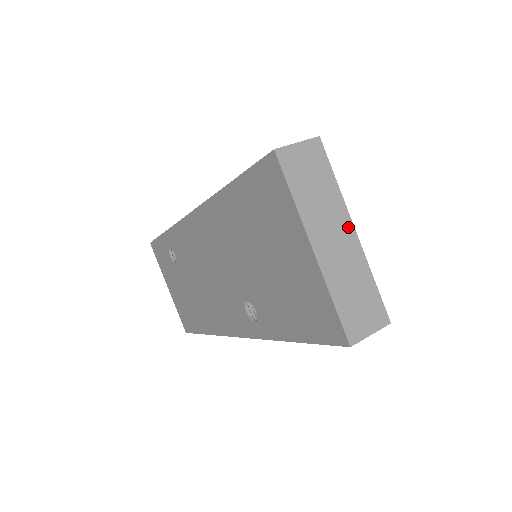
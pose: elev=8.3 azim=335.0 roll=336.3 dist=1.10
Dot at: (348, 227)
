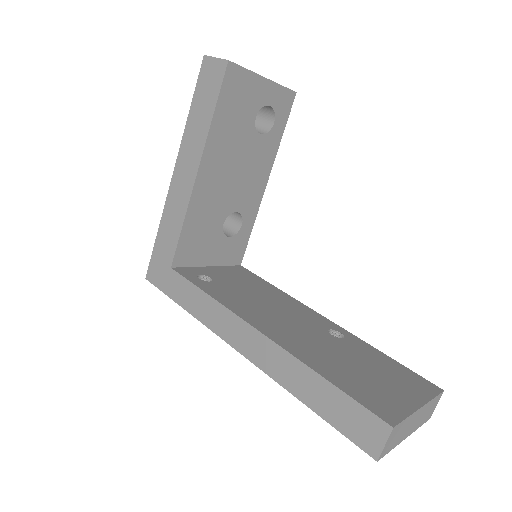
Dot at: (418, 412)
